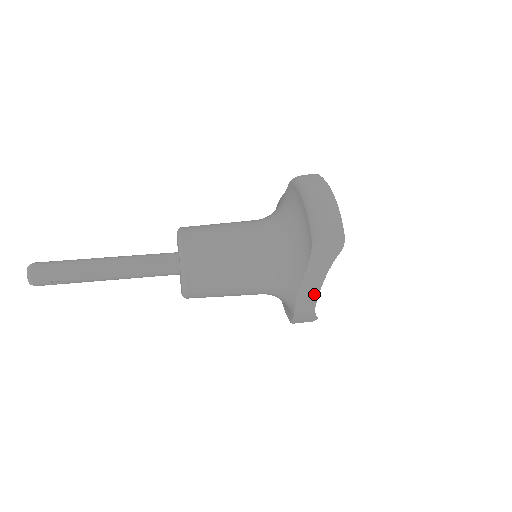
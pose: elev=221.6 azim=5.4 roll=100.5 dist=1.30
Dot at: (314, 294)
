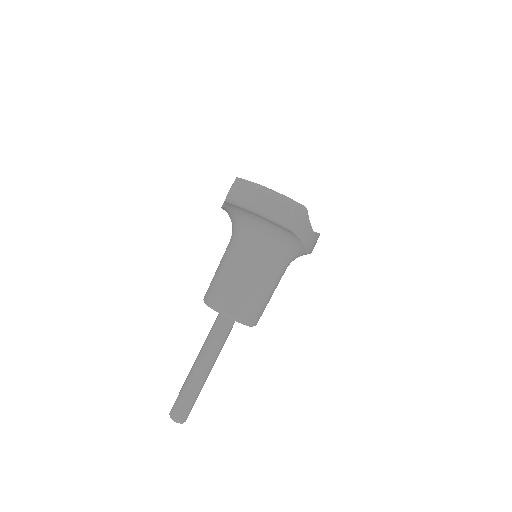
Dot at: (314, 239)
